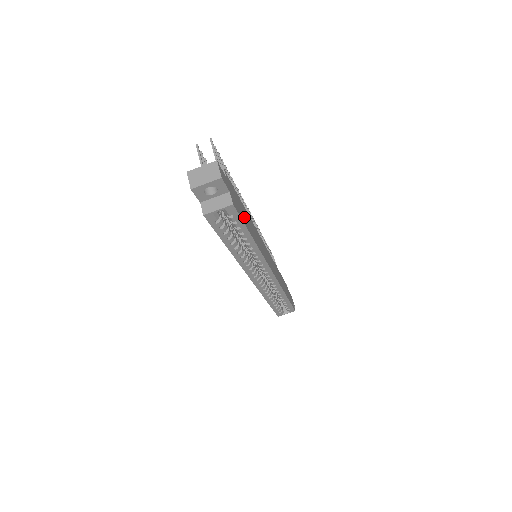
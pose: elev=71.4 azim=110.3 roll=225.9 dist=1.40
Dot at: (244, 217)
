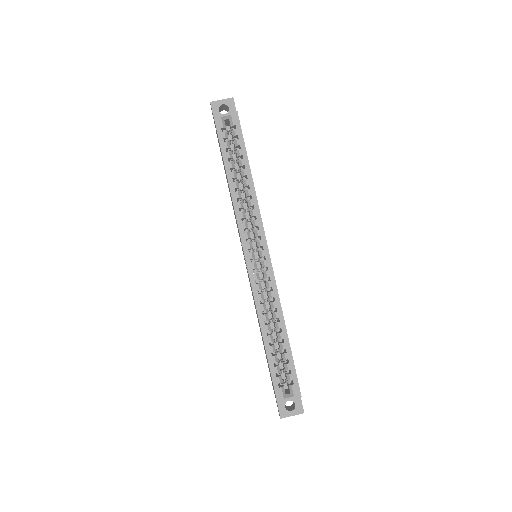
Dot at: occluded
